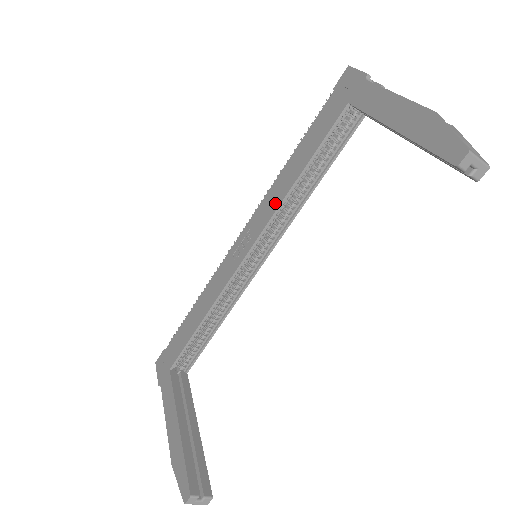
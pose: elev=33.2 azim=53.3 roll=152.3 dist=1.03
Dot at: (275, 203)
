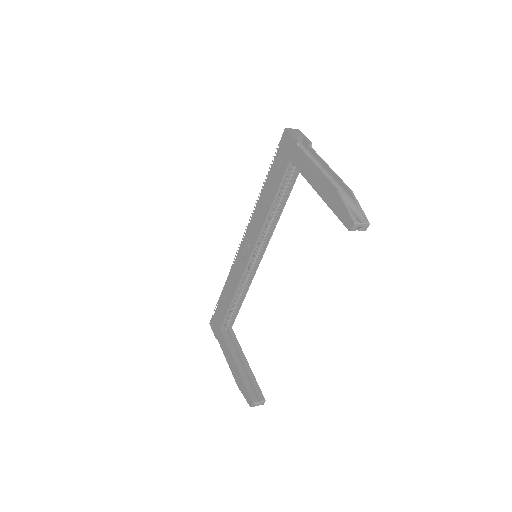
Dot at: (259, 224)
